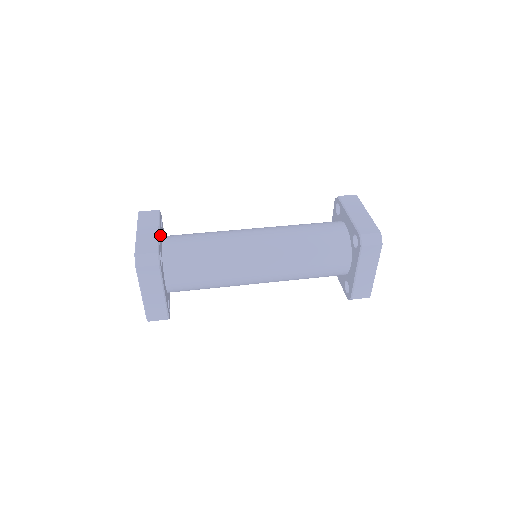
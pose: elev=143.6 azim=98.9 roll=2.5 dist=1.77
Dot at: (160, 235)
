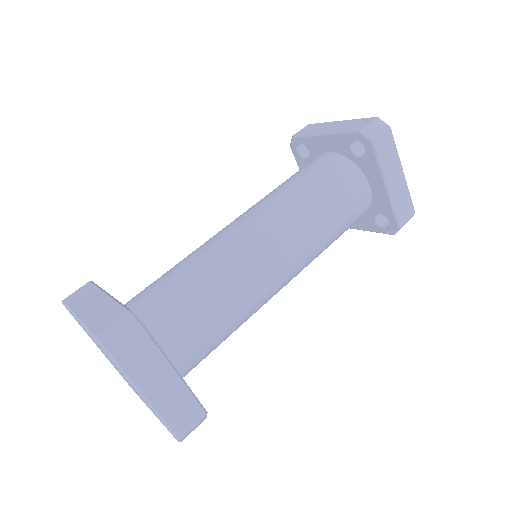
Dot at: occluded
